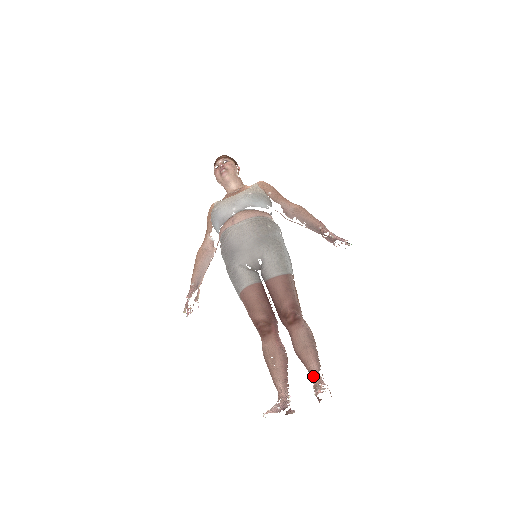
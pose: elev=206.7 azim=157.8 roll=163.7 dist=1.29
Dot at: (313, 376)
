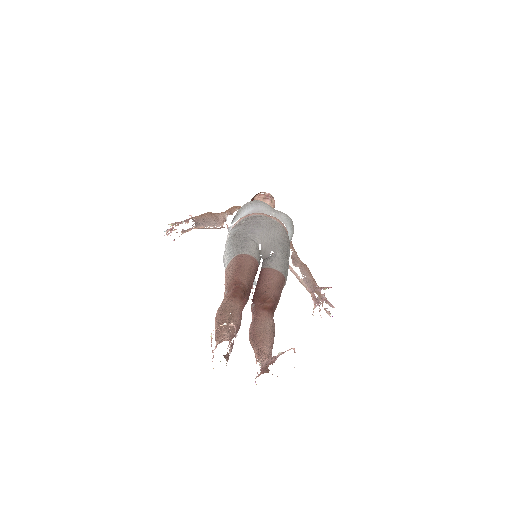
Dot at: (266, 353)
